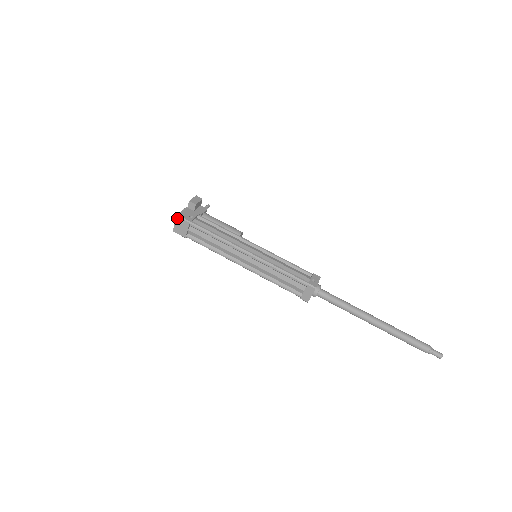
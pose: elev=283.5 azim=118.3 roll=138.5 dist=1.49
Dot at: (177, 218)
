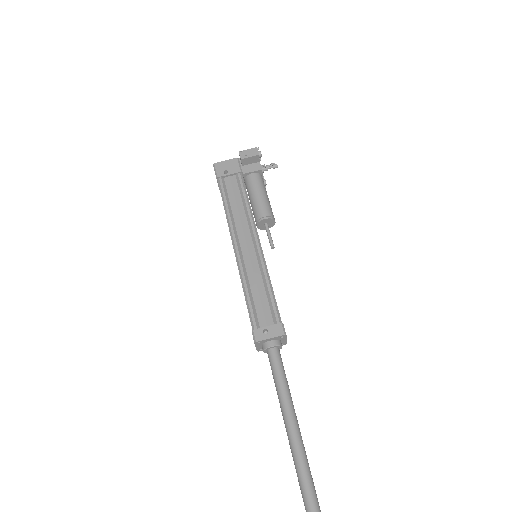
Dot at: (214, 167)
